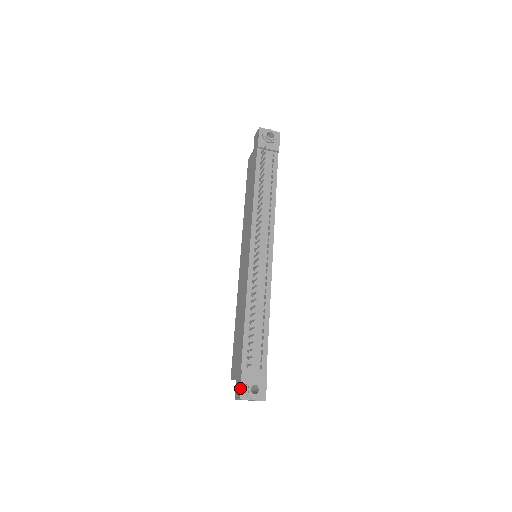
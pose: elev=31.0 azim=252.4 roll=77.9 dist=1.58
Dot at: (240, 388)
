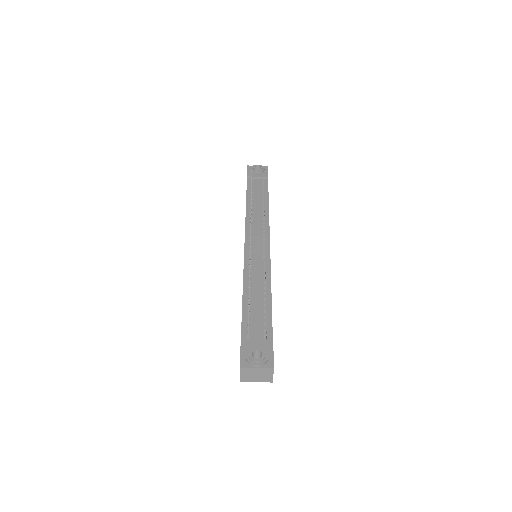
Dot at: (240, 357)
